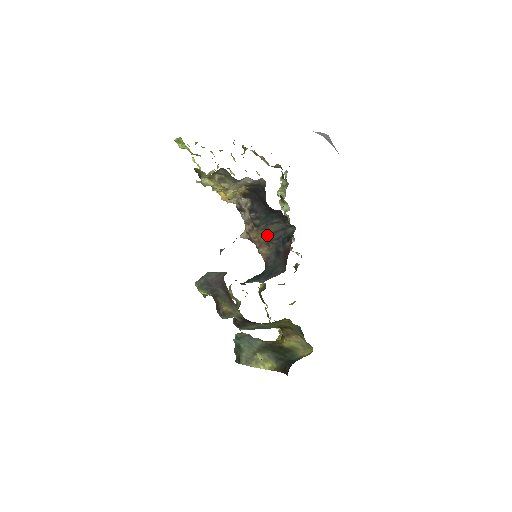
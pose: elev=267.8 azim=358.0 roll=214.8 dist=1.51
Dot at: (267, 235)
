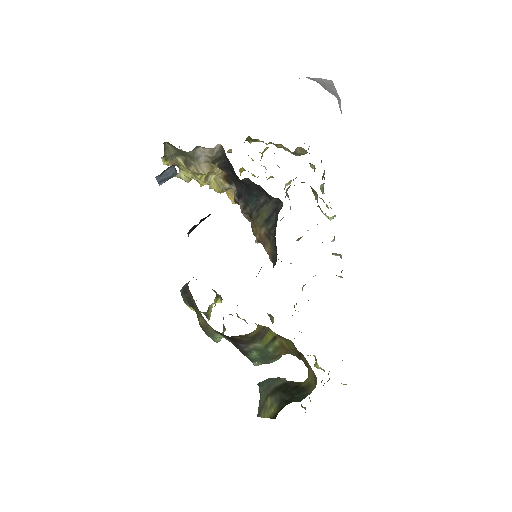
Dot at: (263, 225)
